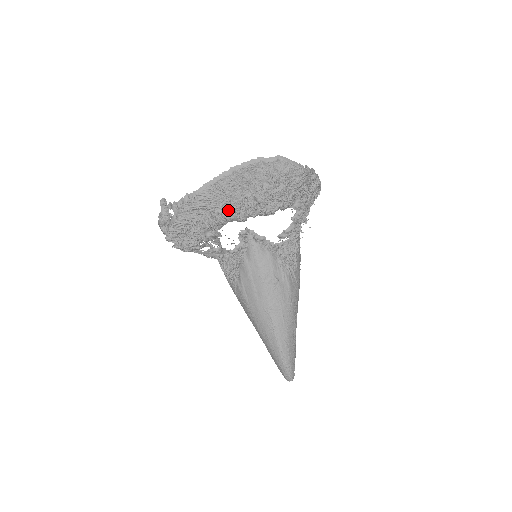
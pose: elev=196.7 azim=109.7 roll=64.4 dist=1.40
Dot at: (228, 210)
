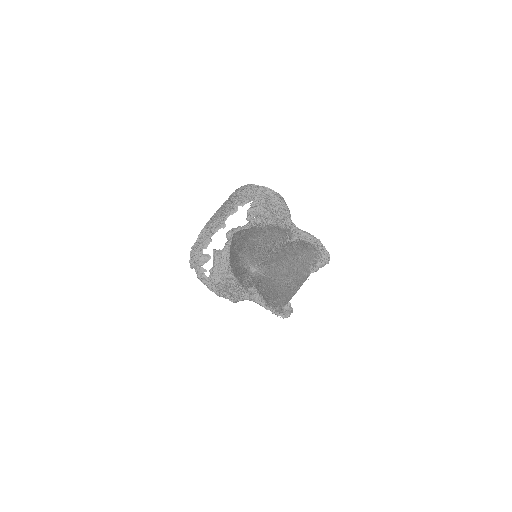
Dot at: (213, 225)
